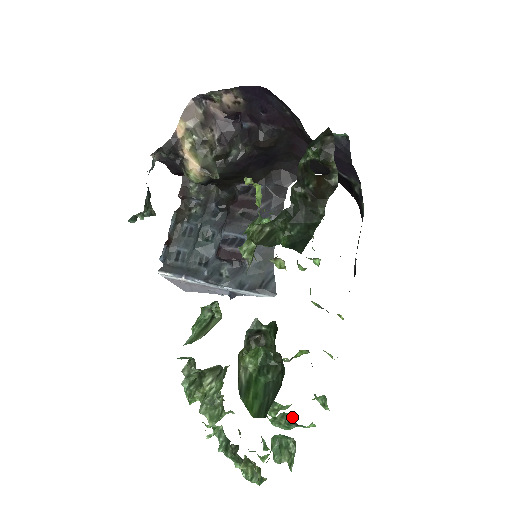
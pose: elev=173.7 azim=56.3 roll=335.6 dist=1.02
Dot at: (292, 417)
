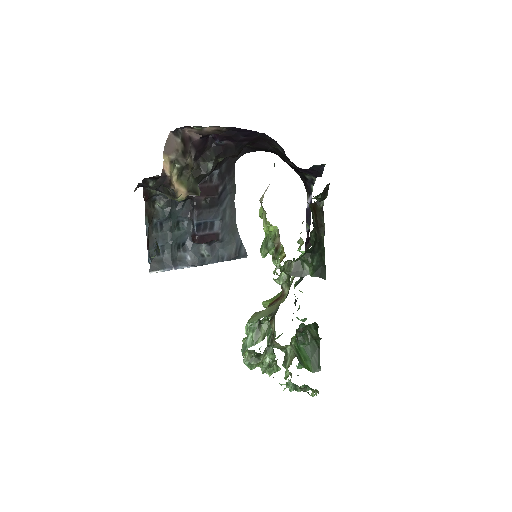
Dot at: occluded
